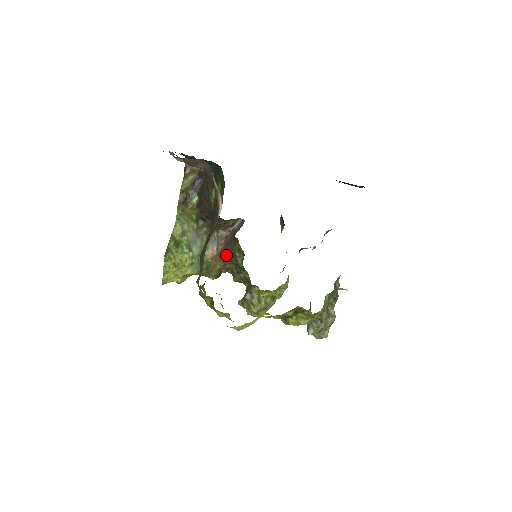
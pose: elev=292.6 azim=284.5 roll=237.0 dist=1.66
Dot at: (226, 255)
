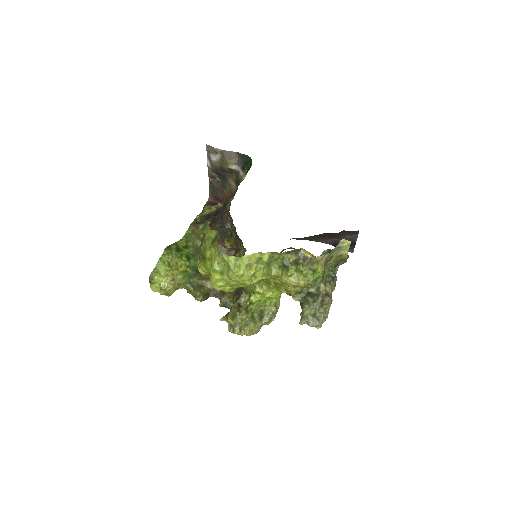
Dot at: occluded
